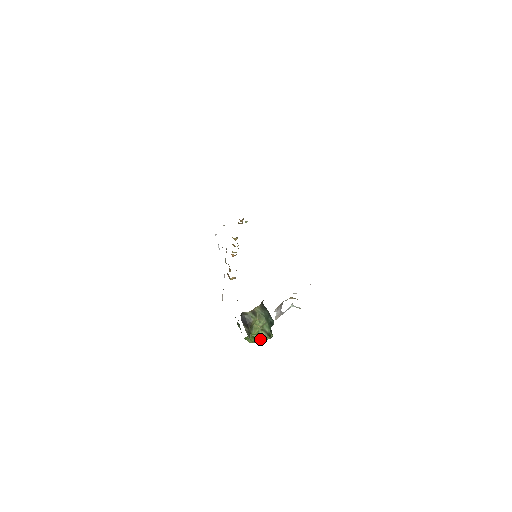
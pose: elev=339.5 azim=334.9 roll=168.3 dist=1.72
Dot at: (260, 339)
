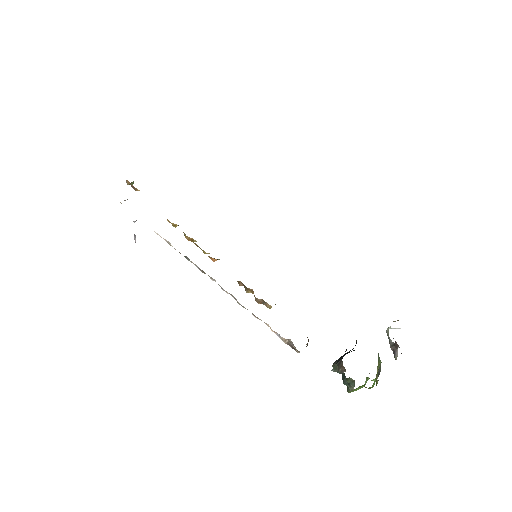
Dot at: occluded
